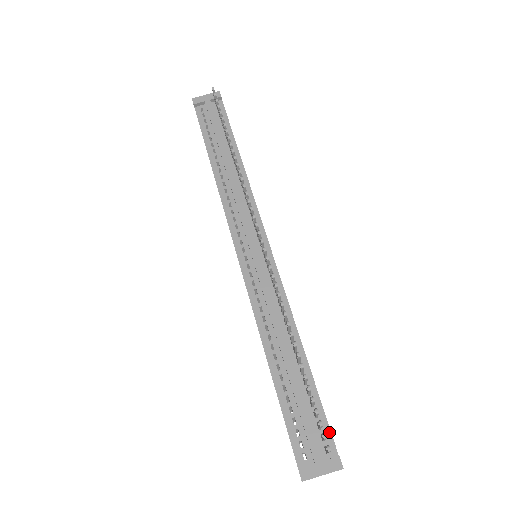
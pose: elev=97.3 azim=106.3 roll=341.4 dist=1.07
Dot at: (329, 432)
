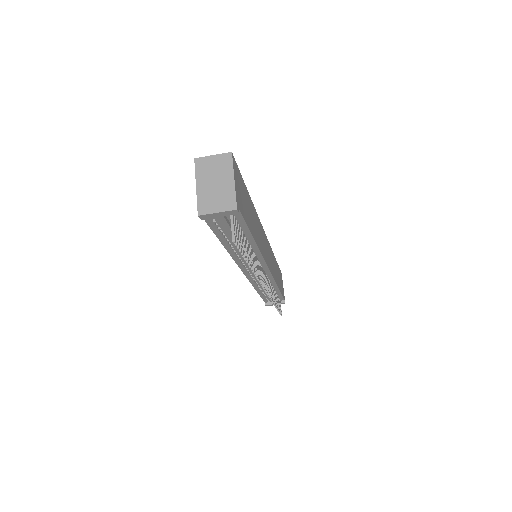
Dot at: (282, 298)
